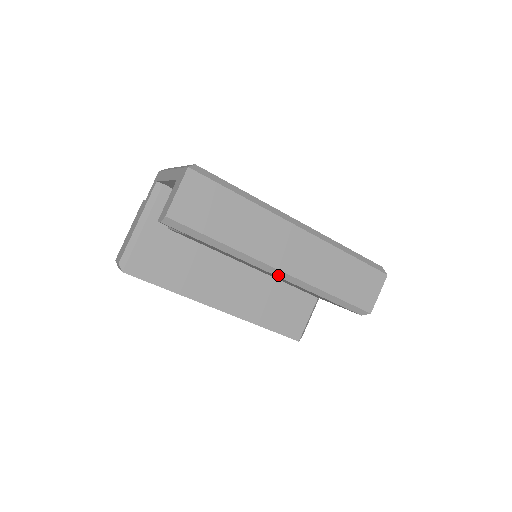
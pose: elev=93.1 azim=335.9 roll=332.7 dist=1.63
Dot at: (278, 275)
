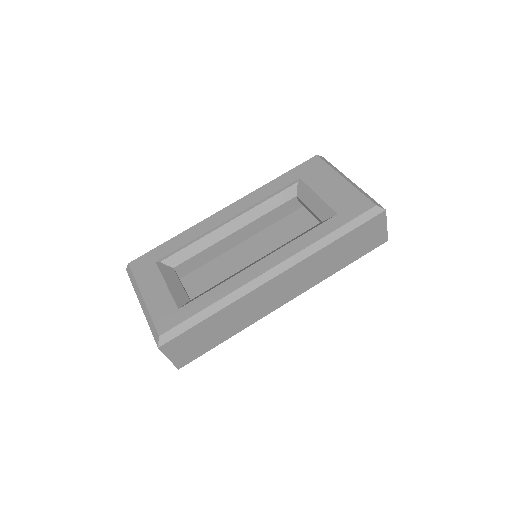
Dot at: occluded
